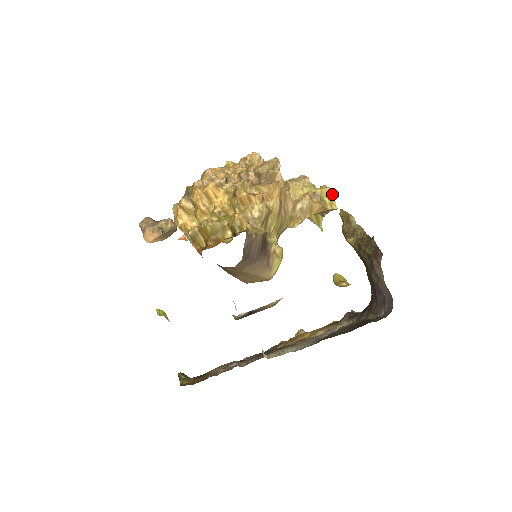
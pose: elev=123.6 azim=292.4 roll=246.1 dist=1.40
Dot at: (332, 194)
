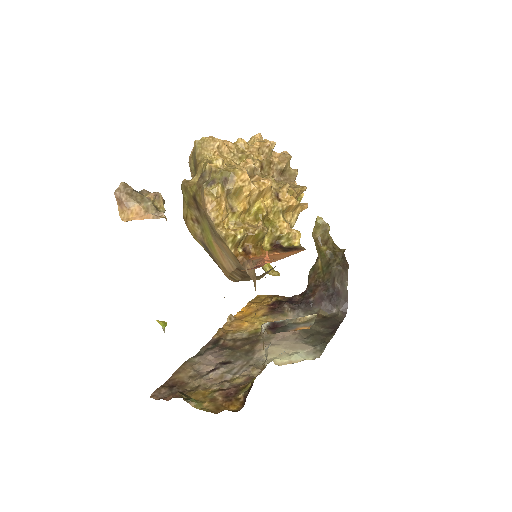
Dot at: (303, 195)
